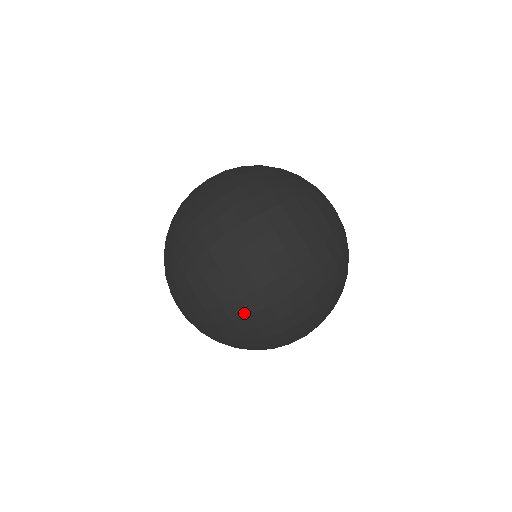
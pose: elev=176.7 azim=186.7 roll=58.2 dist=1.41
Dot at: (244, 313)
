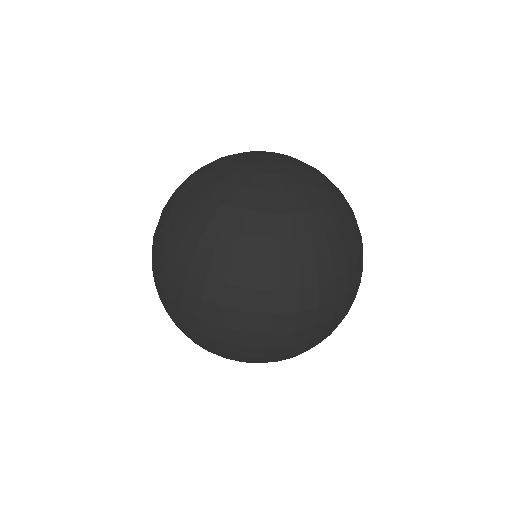
Dot at: (219, 352)
